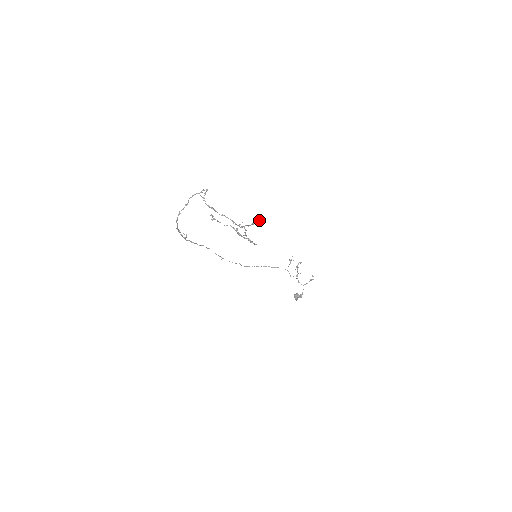
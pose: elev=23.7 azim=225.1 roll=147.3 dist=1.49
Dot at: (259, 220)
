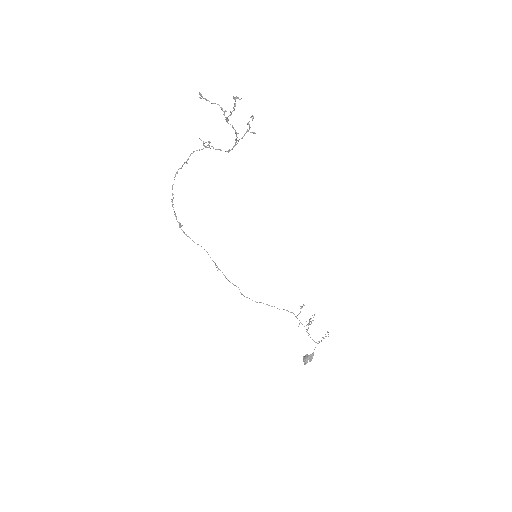
Dot at: occluded
